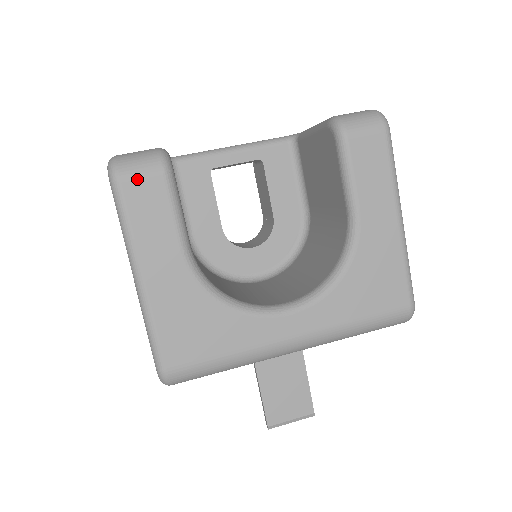
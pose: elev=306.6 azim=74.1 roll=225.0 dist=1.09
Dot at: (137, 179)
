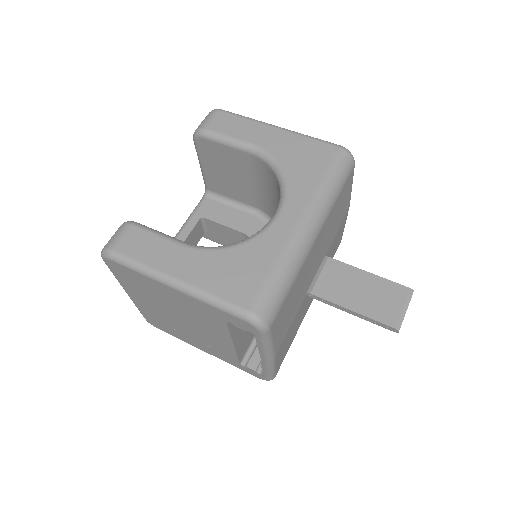
Dot at: (121, 240)
